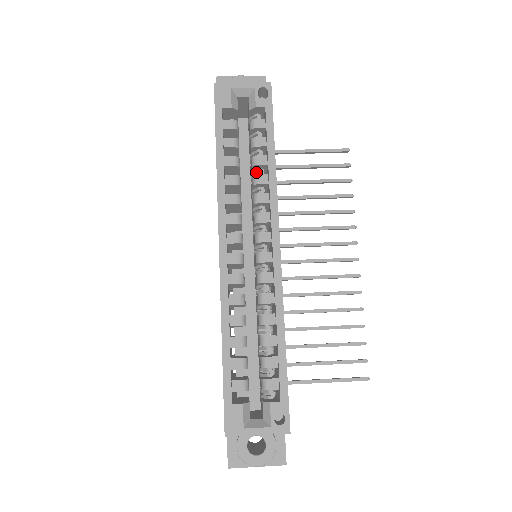
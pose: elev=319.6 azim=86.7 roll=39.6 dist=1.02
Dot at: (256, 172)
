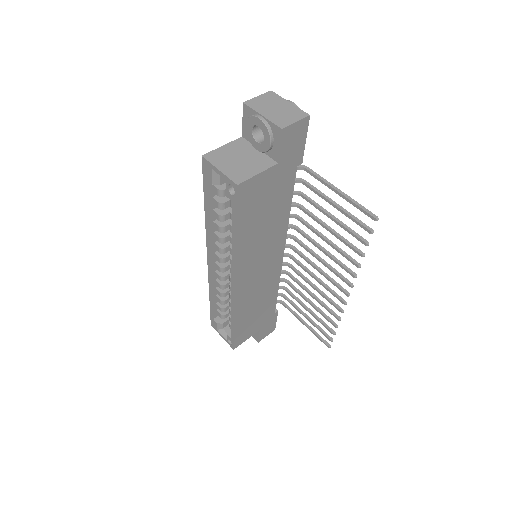
Dot at: occluded
